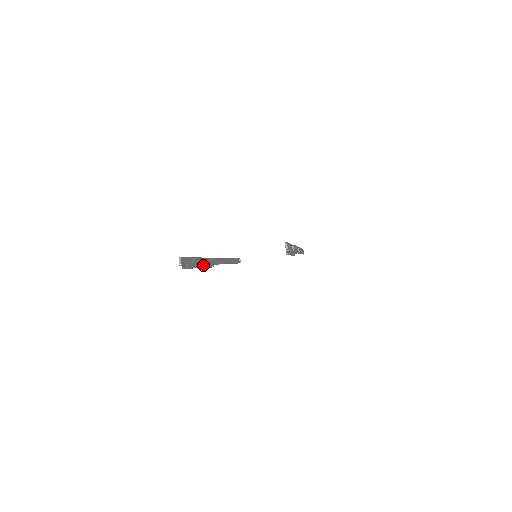
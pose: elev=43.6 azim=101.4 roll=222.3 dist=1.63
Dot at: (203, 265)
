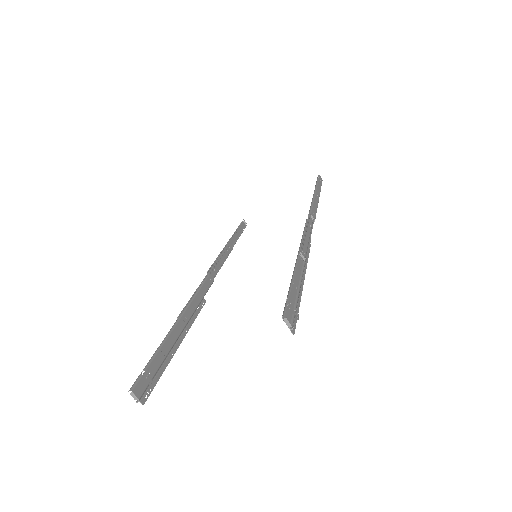
Dot at: (184, 330)
